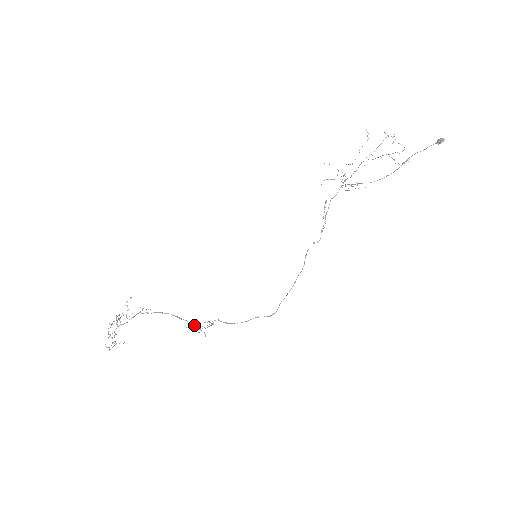
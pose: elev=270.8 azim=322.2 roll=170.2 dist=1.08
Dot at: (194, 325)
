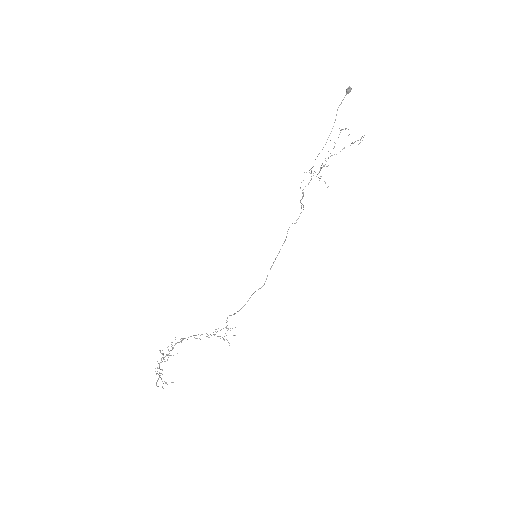
Dot at: (218, 336)
